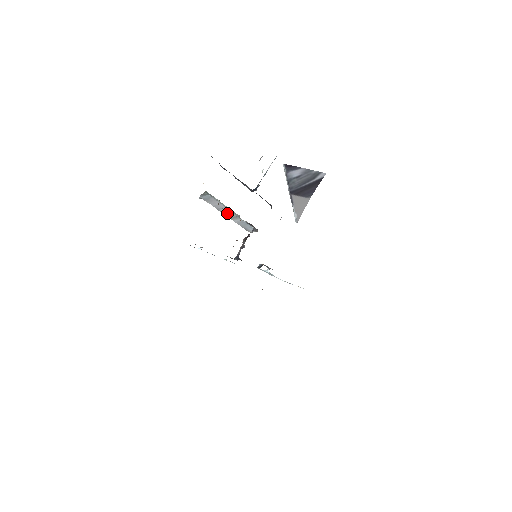
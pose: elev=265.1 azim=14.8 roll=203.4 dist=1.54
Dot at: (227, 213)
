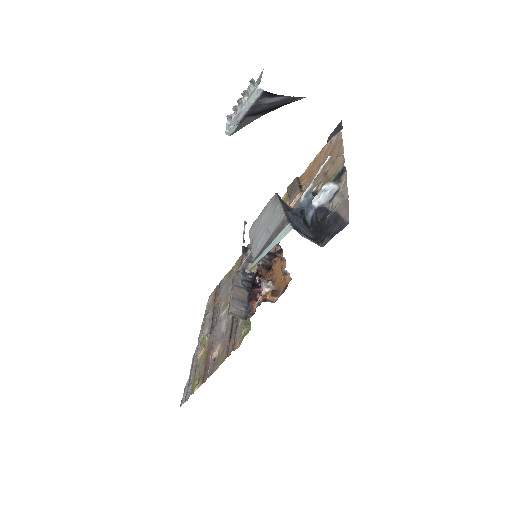
Dot at: occluded
